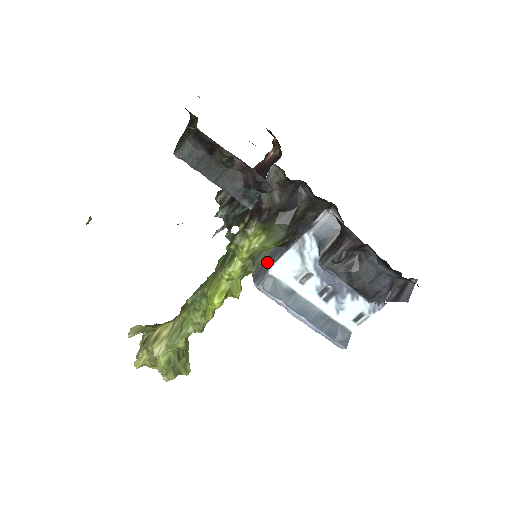
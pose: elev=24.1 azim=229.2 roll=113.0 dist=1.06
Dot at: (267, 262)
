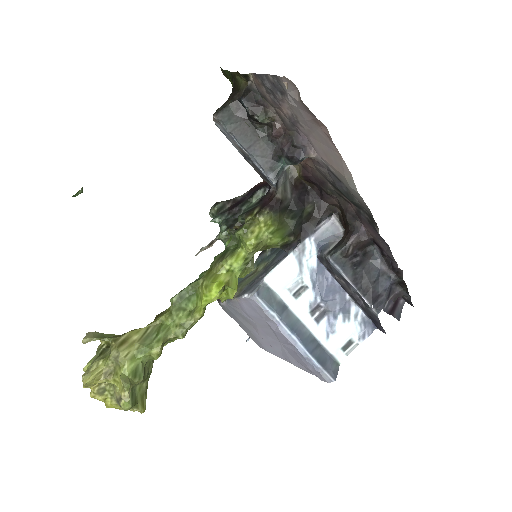
Dot at: (255, 280)
